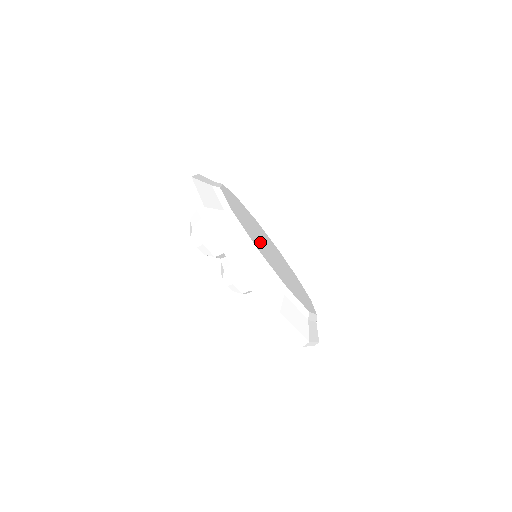
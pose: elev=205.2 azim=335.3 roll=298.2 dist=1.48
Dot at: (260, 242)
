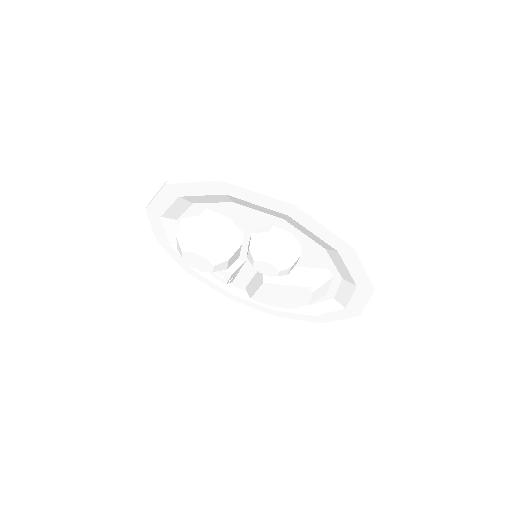
Dot at: occluded
